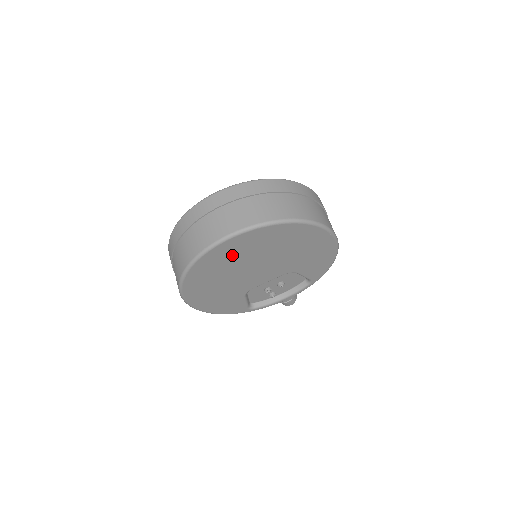
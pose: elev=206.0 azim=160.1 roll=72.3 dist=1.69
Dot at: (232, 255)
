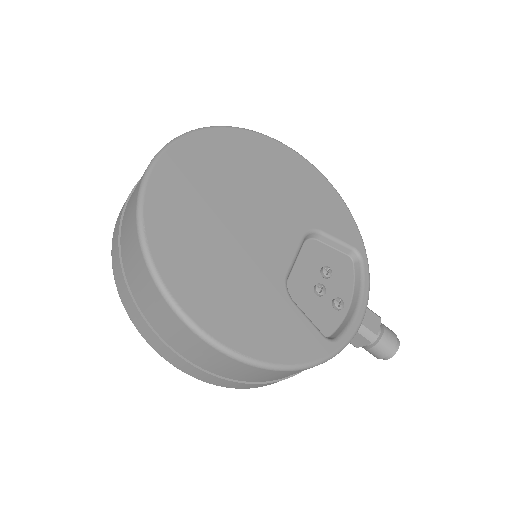
Dot at: (191, 189)
